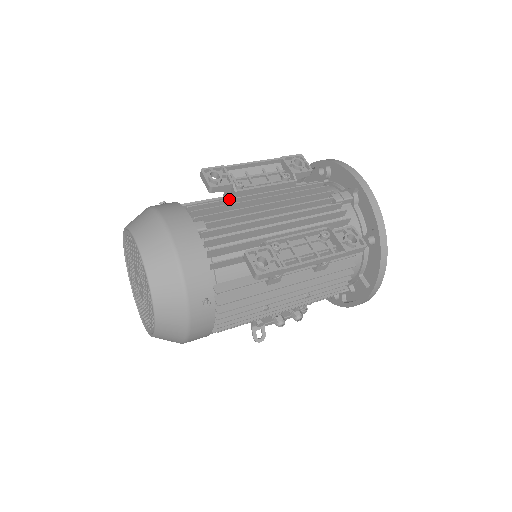
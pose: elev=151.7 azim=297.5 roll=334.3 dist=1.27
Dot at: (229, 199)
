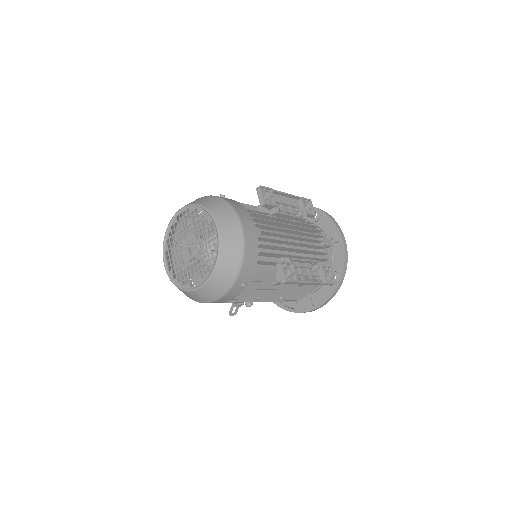
Dot at: (271, 216)
